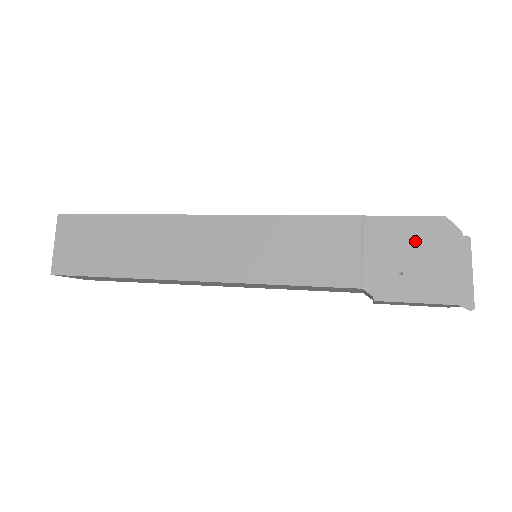
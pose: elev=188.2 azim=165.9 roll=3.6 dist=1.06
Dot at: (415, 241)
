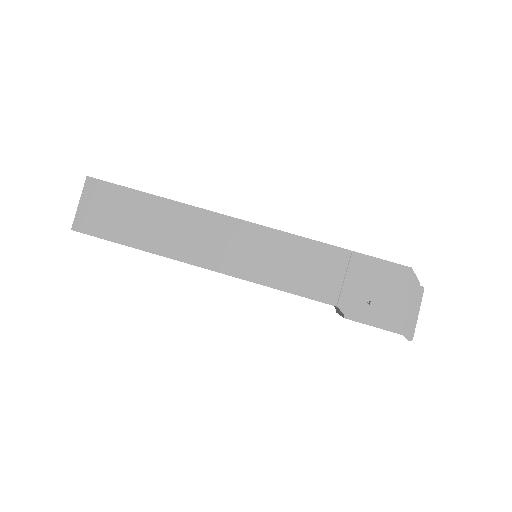
Dot at: (385, 281)
